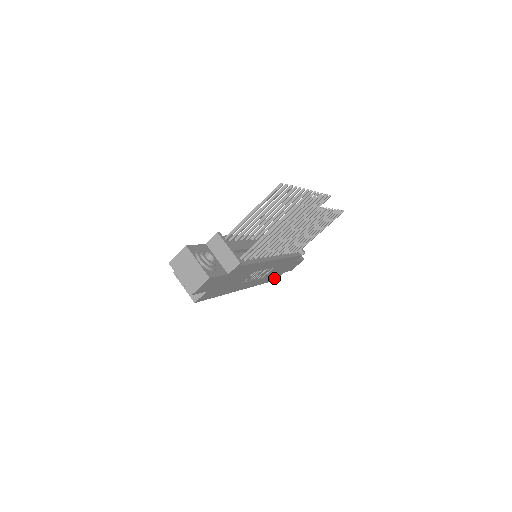
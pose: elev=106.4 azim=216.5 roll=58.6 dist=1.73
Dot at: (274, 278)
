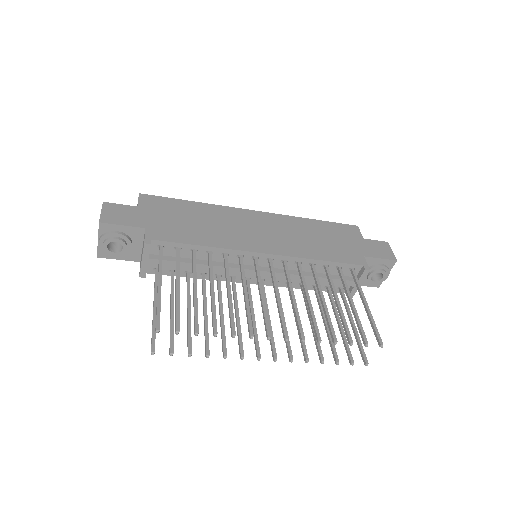
Dot at: occluded
